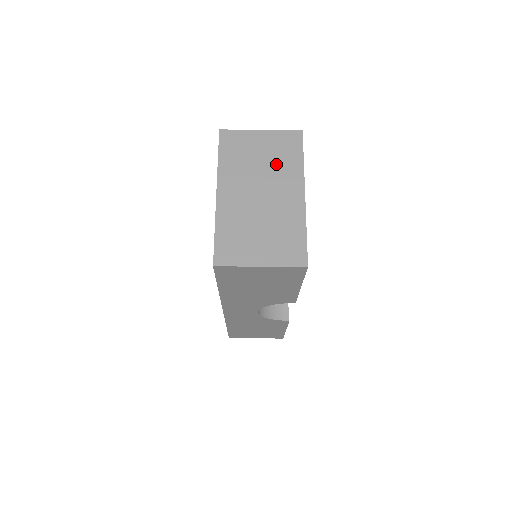
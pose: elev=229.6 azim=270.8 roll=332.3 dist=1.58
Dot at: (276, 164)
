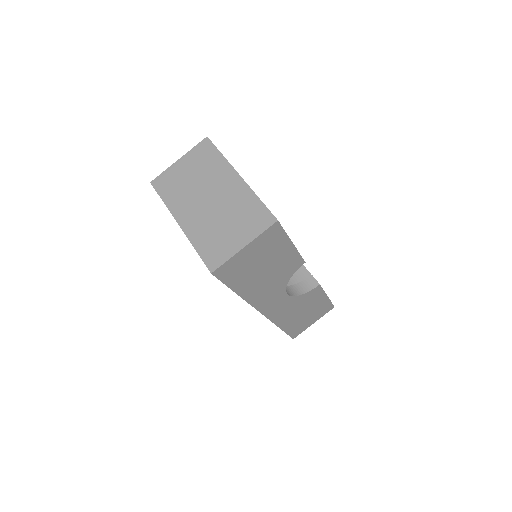
Dot at: (205, 172)
